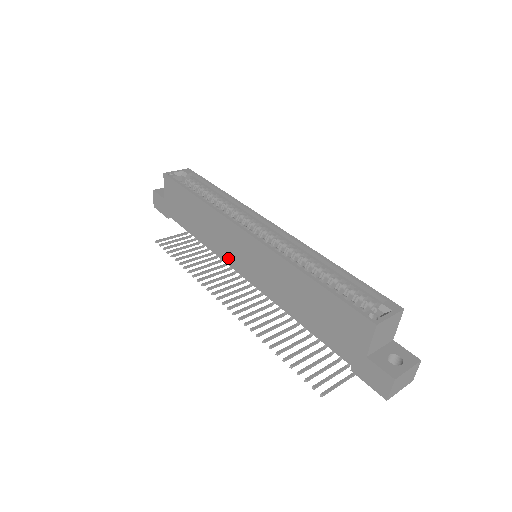
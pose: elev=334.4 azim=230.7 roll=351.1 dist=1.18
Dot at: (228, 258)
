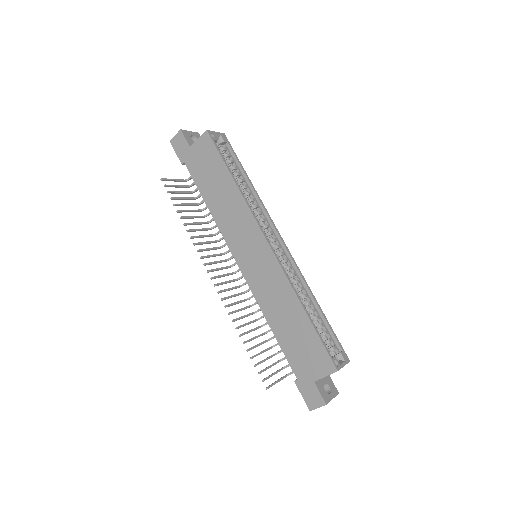
Dot at: (233, 245)
